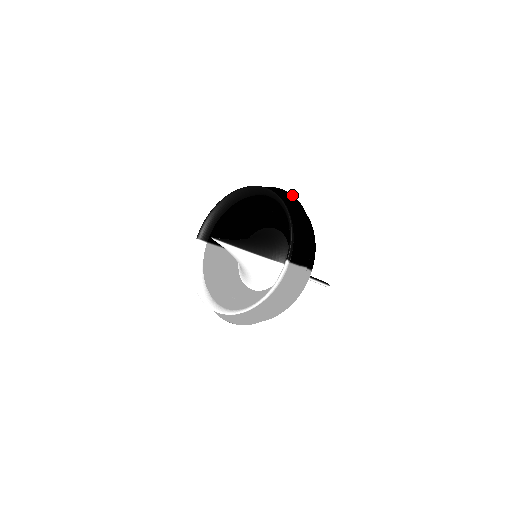
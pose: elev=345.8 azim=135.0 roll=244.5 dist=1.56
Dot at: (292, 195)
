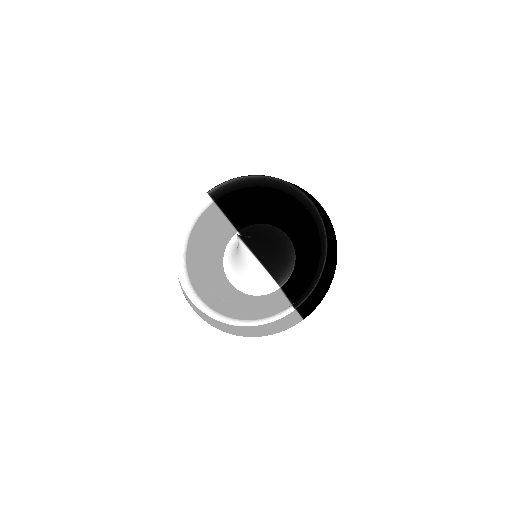
Dot at: occluded
